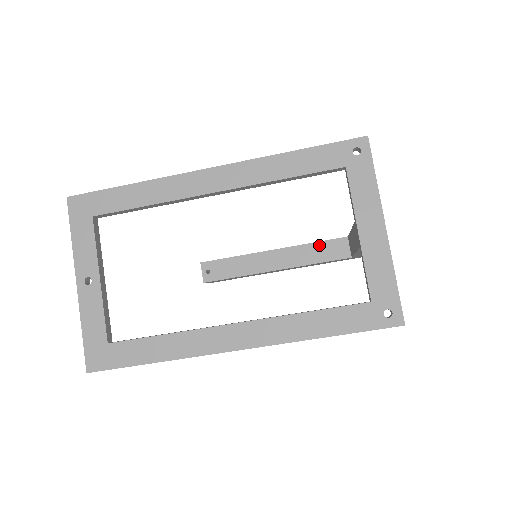
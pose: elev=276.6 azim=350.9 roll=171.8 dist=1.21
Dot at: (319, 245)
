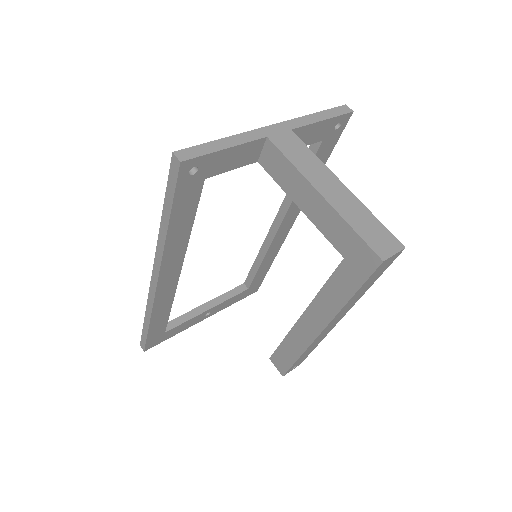
Dot at: occluded
